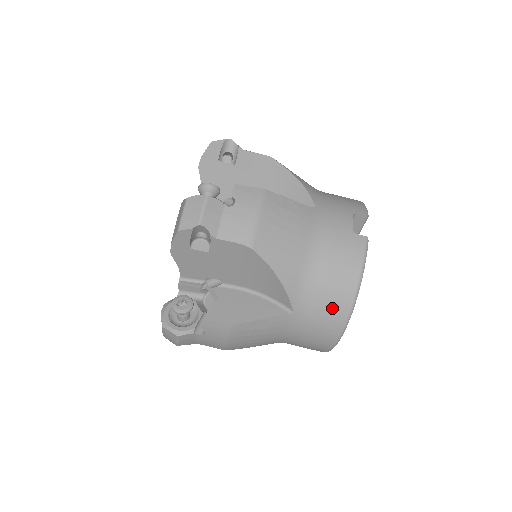
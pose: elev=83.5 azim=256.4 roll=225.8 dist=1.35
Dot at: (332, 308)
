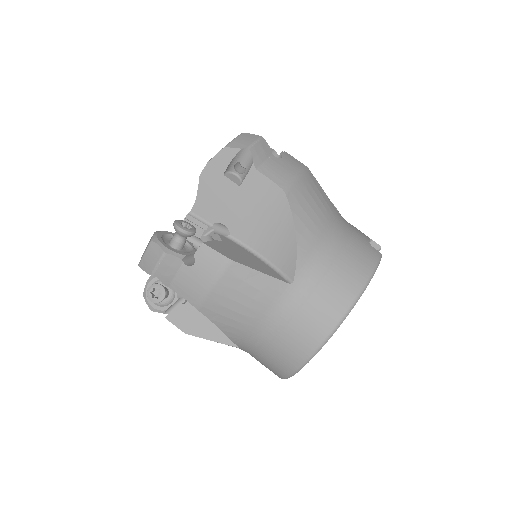
Dot at: (334, 295)
